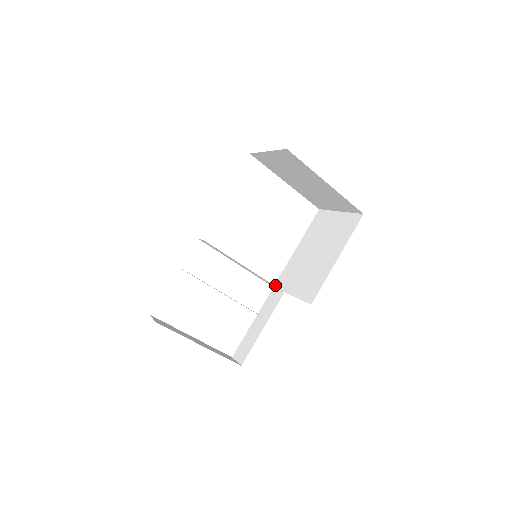
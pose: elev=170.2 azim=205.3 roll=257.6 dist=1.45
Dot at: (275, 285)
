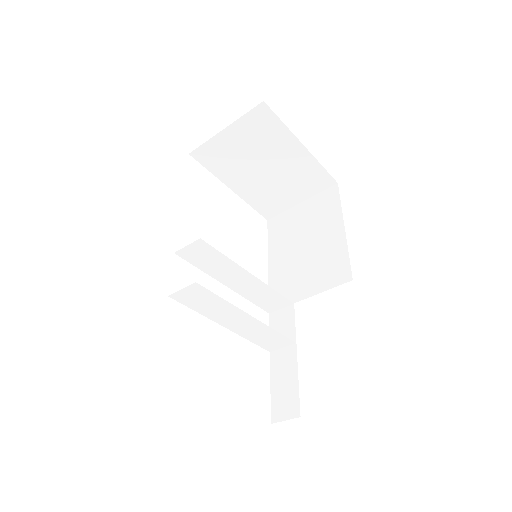
Dot at: (271, 309)
